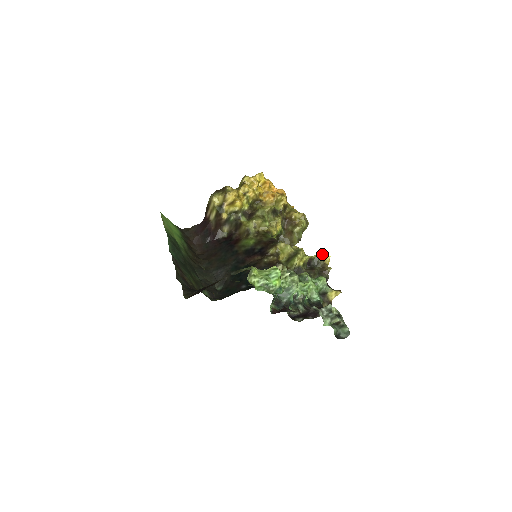
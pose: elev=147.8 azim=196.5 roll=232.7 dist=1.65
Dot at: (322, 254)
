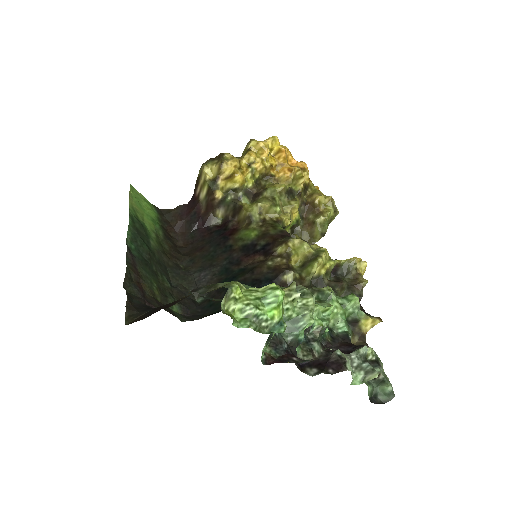
Dot at: (355, 259)
